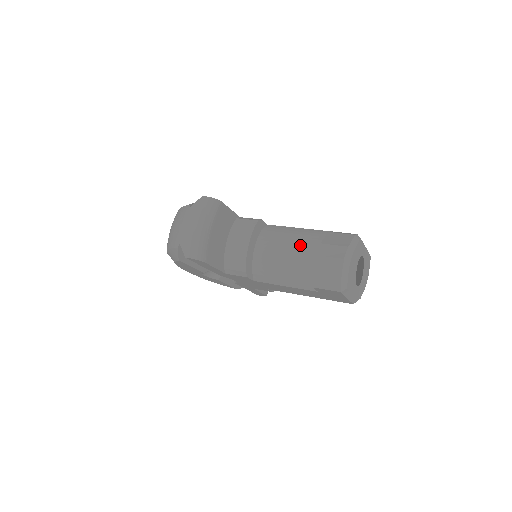
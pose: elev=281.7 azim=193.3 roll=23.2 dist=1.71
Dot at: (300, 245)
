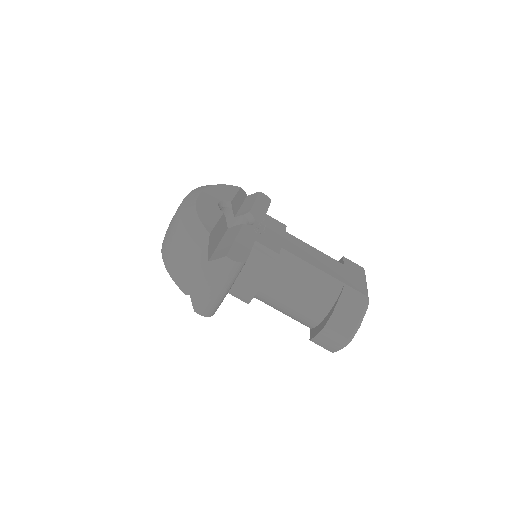
Dot at: (311, 297)
